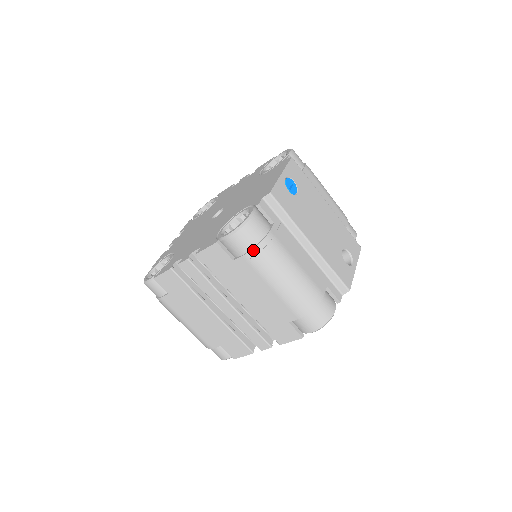
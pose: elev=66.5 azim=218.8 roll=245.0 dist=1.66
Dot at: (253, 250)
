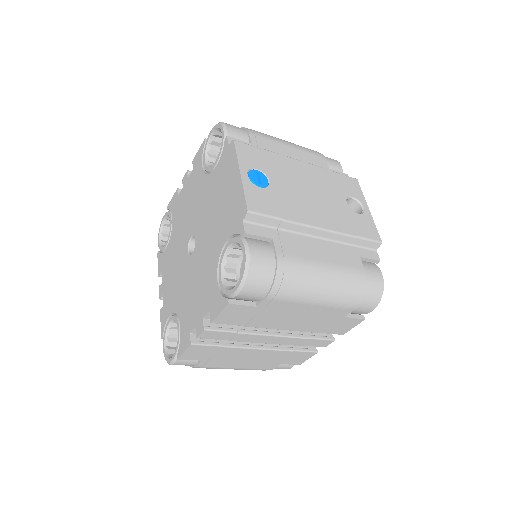
Dot at: (273, 287)
